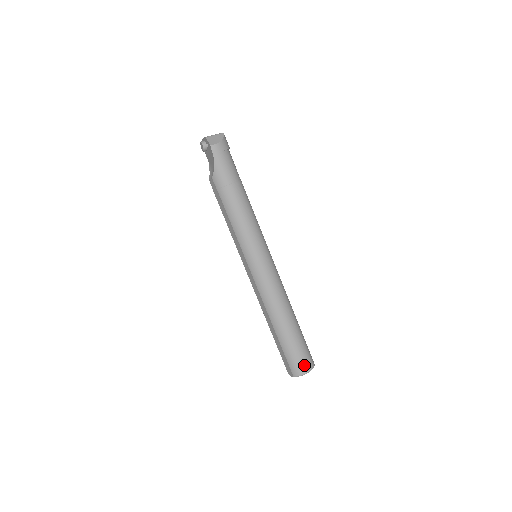
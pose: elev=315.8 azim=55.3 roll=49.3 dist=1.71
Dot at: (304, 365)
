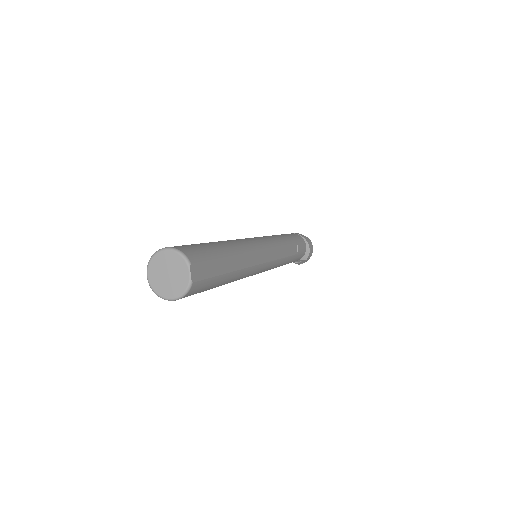
Dot at: occluded
